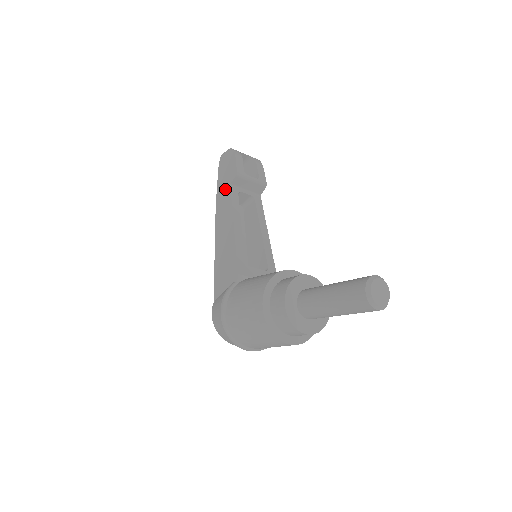
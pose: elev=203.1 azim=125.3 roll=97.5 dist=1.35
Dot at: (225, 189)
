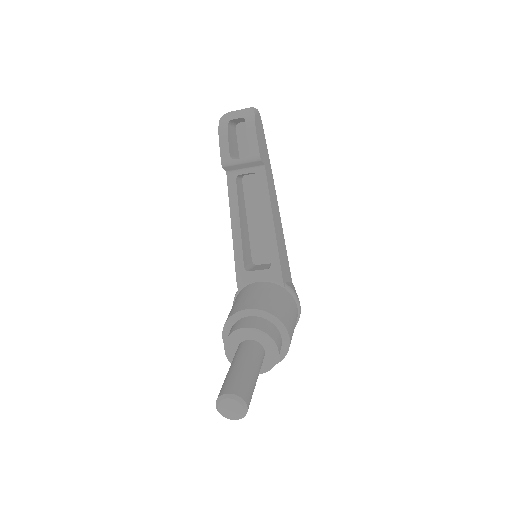
Dot at: occluded
